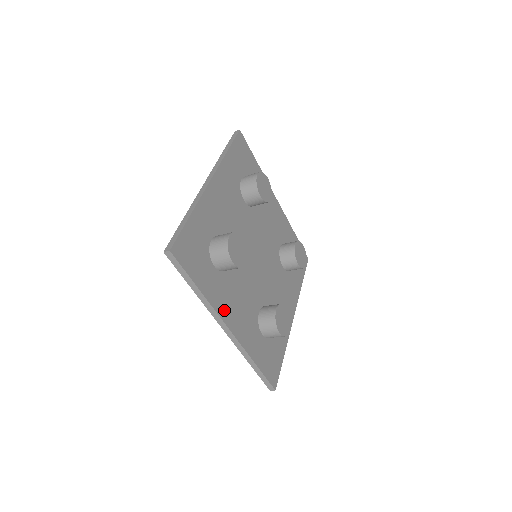
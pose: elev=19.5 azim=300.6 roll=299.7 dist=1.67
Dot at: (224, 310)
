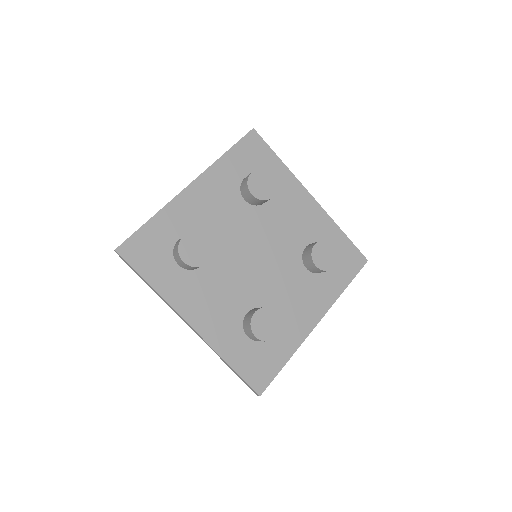
Dot at: (185, 307)
